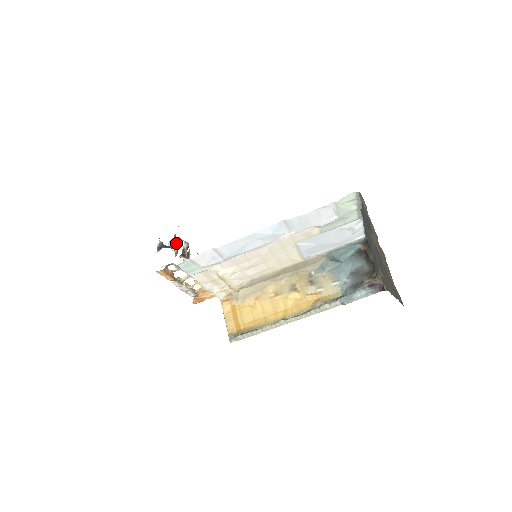
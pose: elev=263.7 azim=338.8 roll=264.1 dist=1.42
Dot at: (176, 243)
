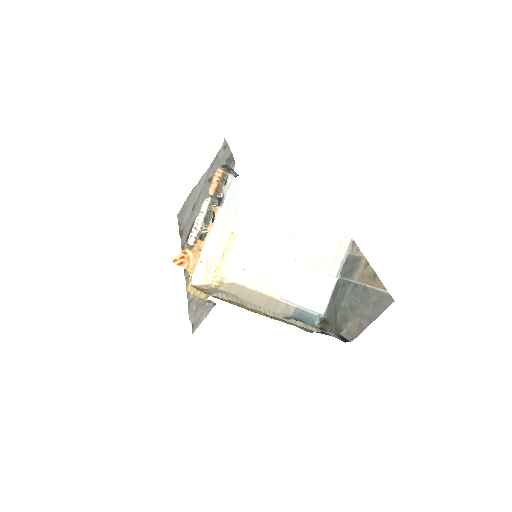
Dot at: occluded
